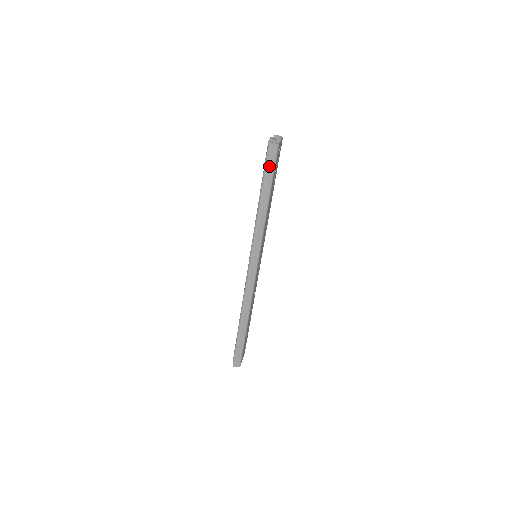
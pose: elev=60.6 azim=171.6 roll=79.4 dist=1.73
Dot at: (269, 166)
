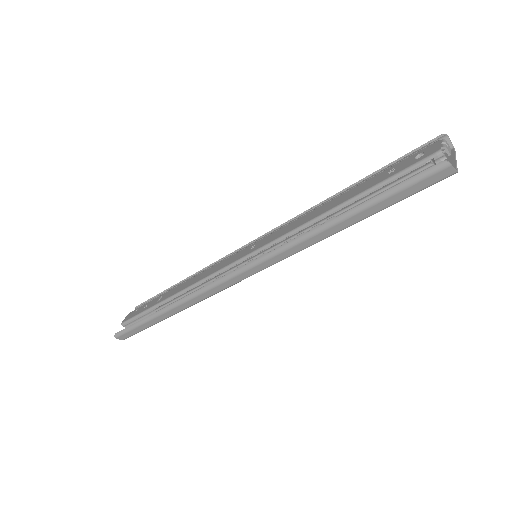
Dot at: (407, 189)
